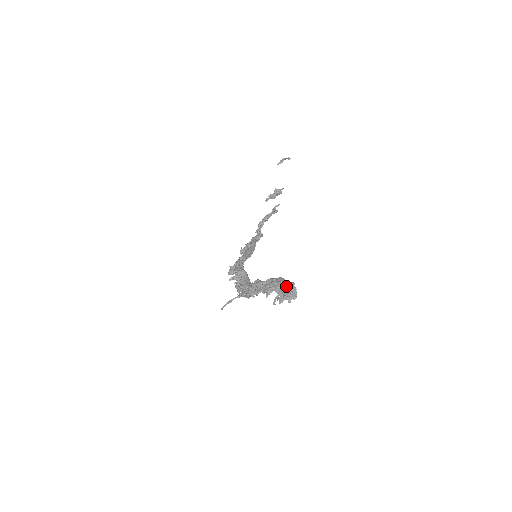
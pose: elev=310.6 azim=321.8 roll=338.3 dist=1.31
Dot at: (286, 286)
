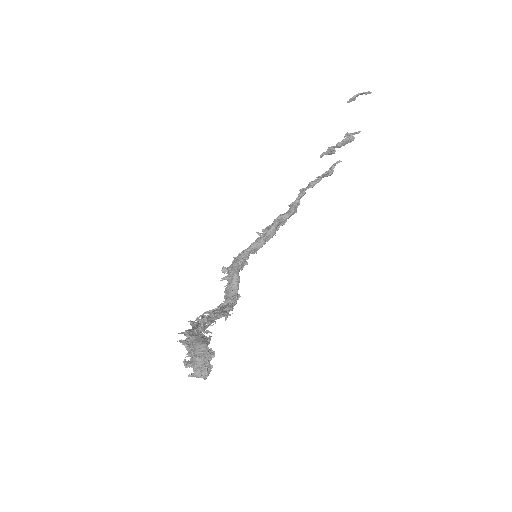
Dot at: (194, 363)
